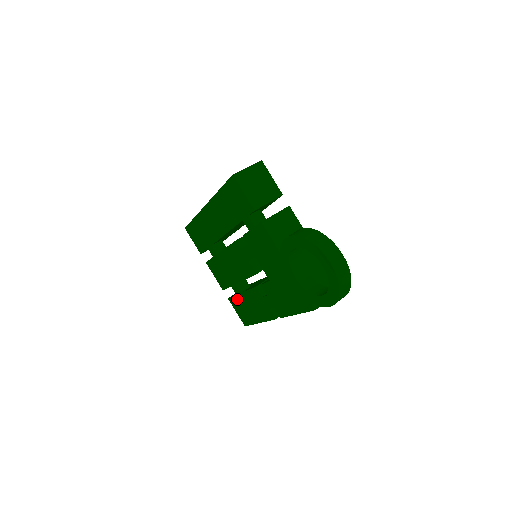
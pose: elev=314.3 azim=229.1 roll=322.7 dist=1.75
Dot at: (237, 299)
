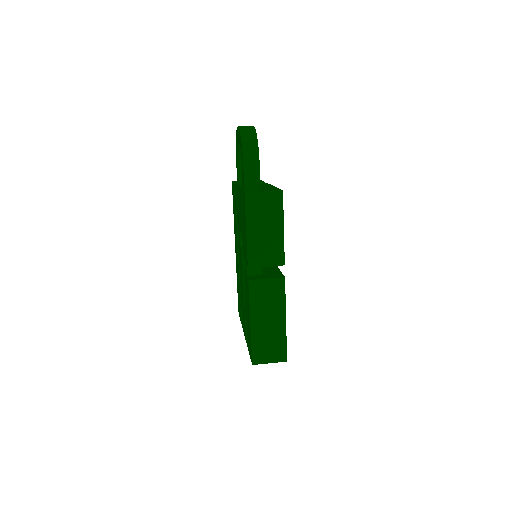
Dot at: occluded
